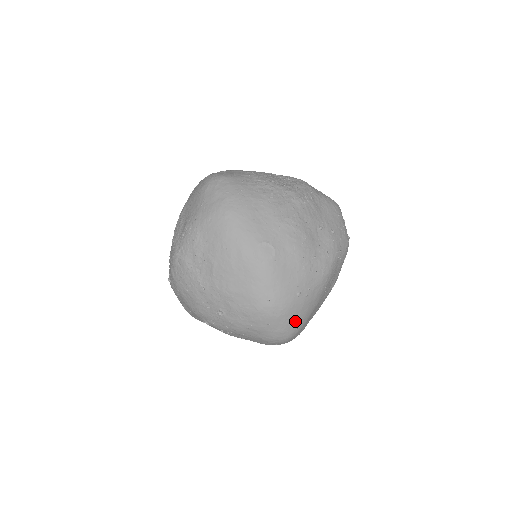
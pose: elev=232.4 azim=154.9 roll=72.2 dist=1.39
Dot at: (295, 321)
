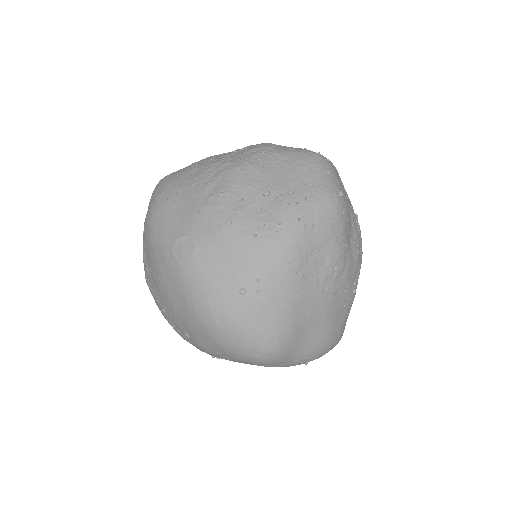
Dot at: (258, 329)
